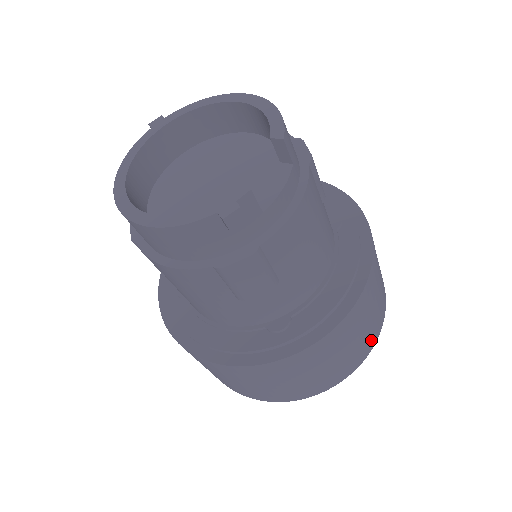
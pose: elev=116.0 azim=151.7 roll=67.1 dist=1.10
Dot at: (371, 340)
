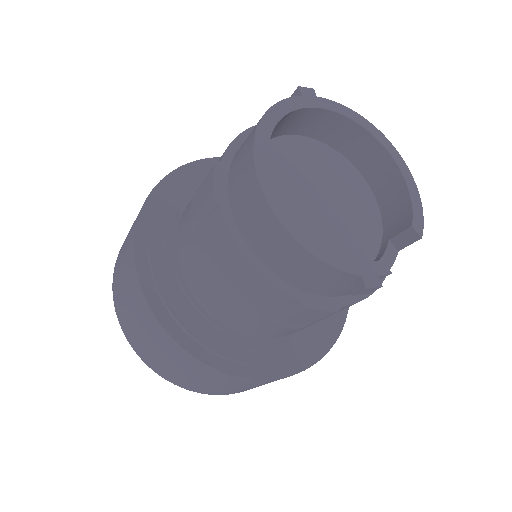
Dot at: occluded
